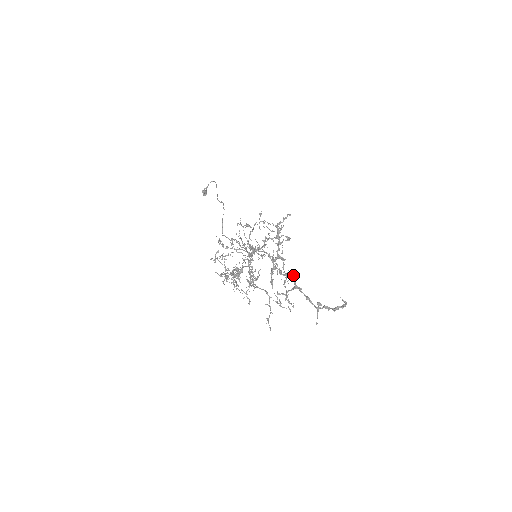
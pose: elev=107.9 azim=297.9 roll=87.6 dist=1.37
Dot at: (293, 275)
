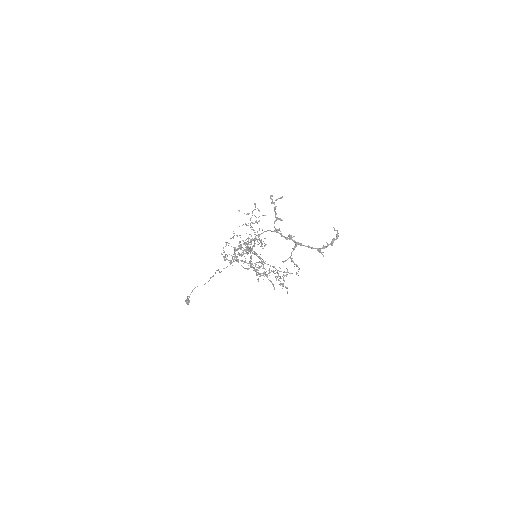
Dot at: (291, 236)
